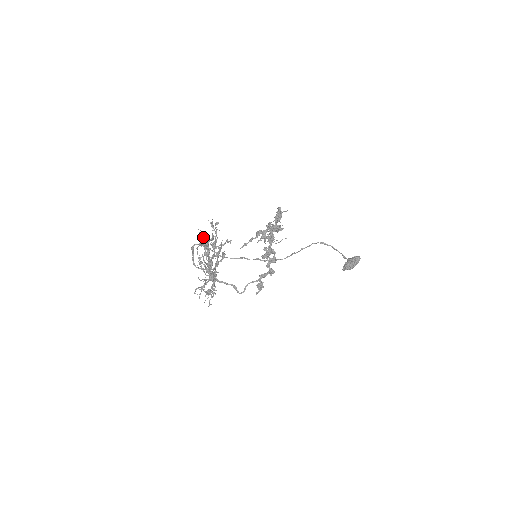
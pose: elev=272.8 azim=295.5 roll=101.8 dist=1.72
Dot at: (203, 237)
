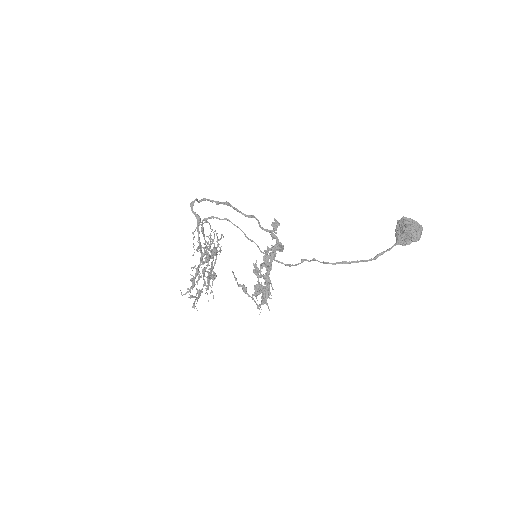
Dot at: occluded
